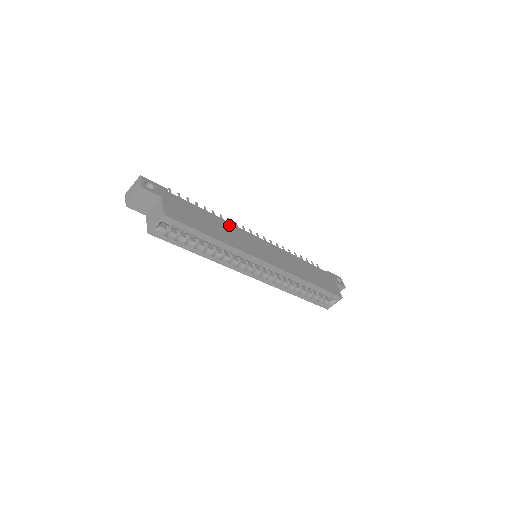
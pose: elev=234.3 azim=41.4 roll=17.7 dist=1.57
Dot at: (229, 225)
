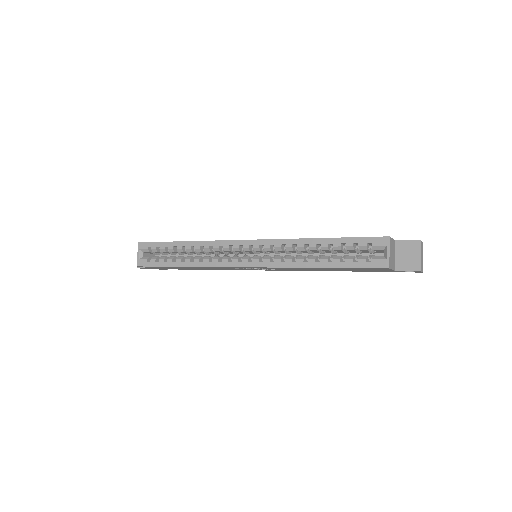
Dot at: occluded
